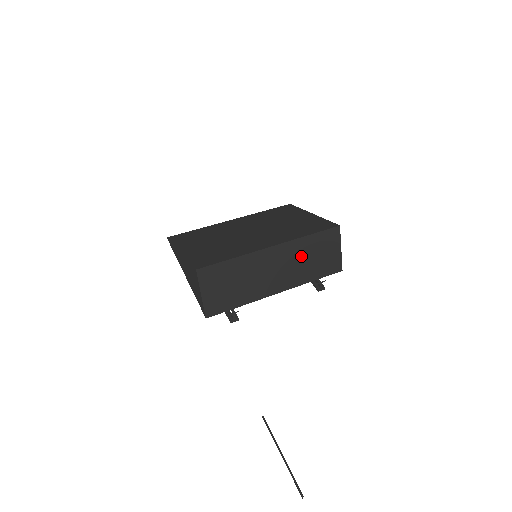
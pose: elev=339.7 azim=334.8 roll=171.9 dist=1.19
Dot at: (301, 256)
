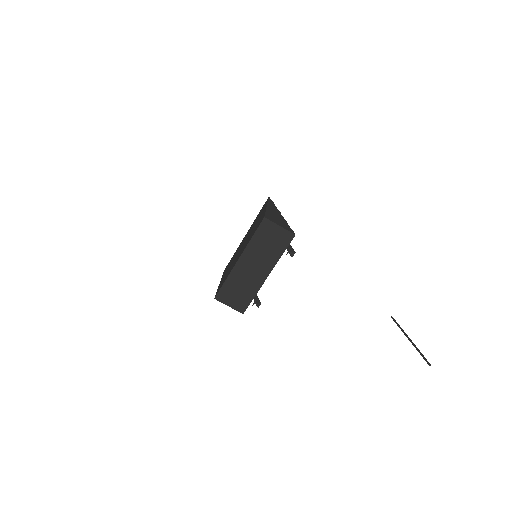
Dot at: (260, 250)
